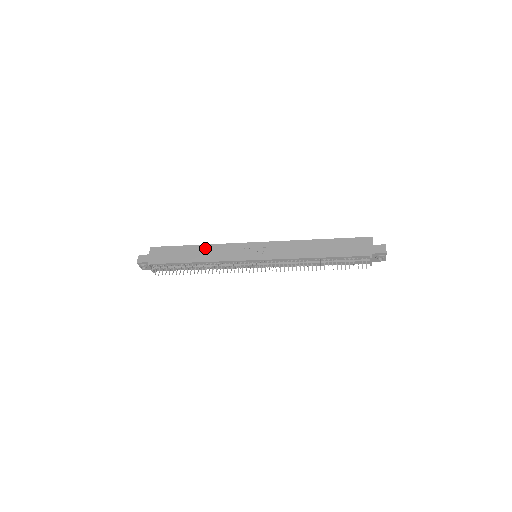
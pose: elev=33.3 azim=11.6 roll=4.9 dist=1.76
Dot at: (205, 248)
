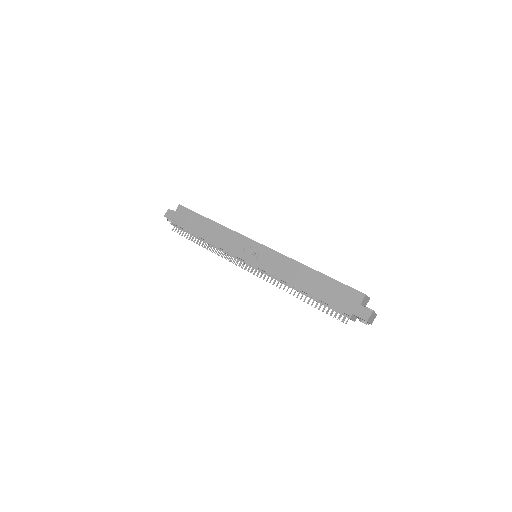
Dot at: (217, 228)
